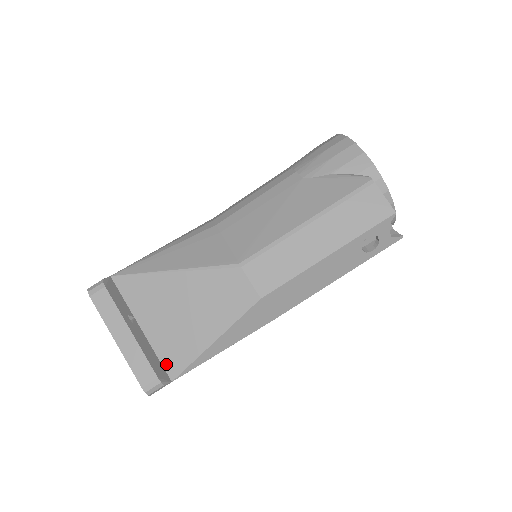
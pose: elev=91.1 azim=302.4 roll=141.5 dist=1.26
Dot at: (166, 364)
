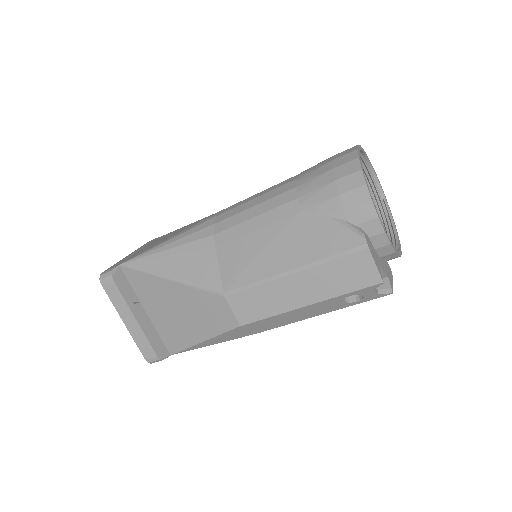
Dot at: (166, 343)
